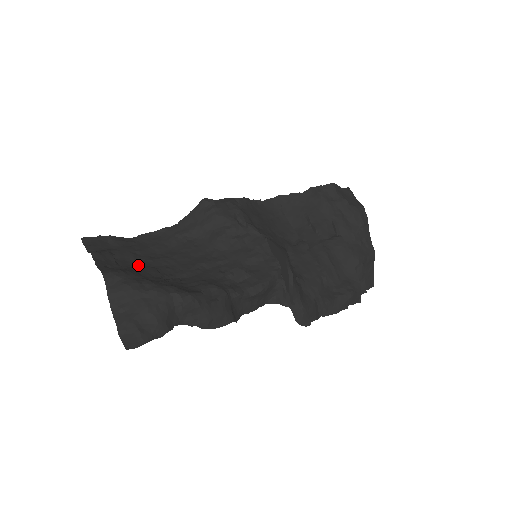
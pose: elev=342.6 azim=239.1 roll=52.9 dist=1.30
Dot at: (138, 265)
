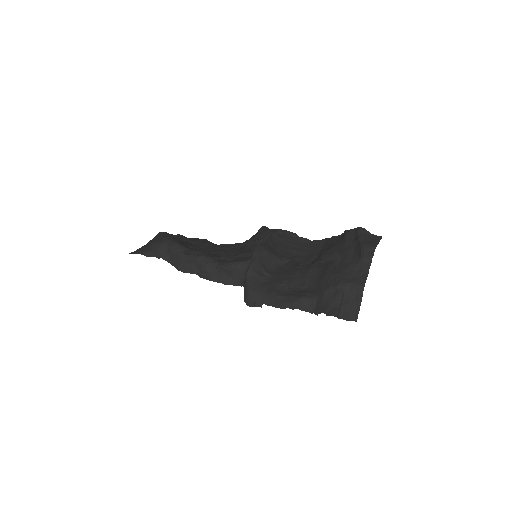
Dot at: occluded
